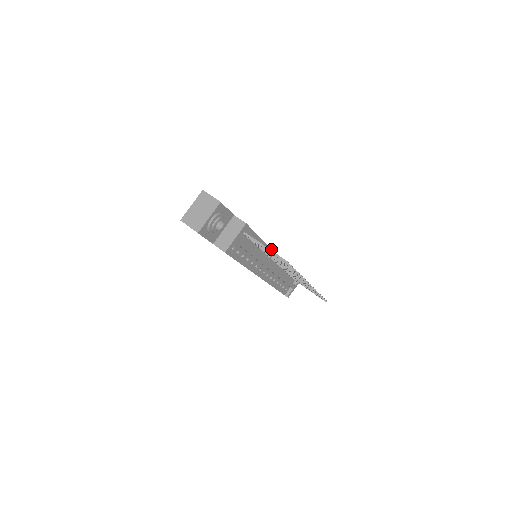
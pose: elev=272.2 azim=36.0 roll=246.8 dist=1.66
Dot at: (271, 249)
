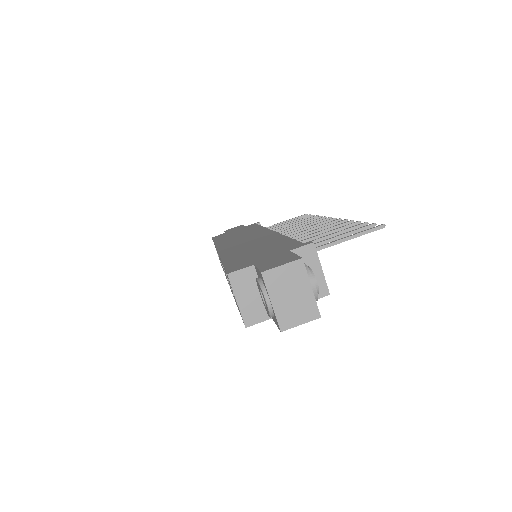
Dot at: (277, 233)
